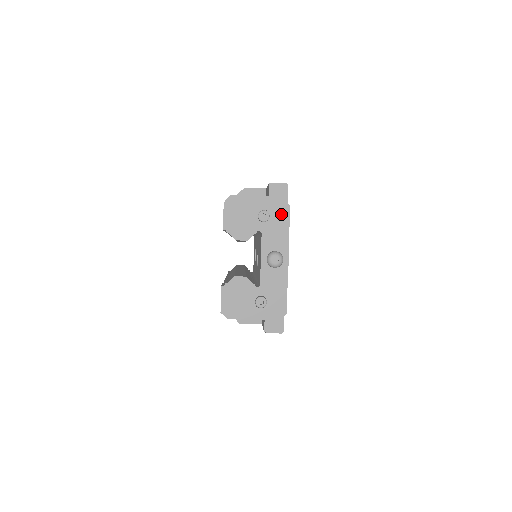
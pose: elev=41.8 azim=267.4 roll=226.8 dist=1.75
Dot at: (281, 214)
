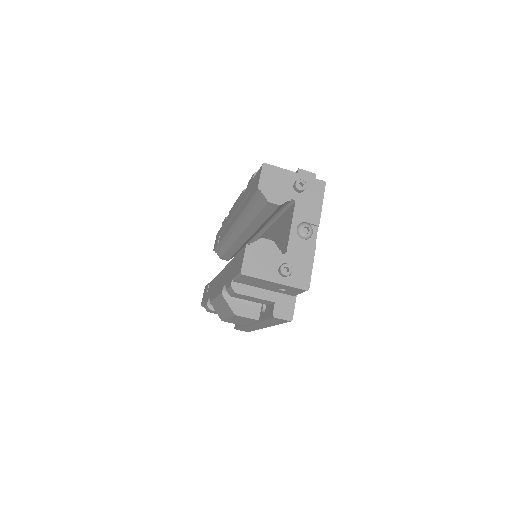
Dot at: (316, 189)
